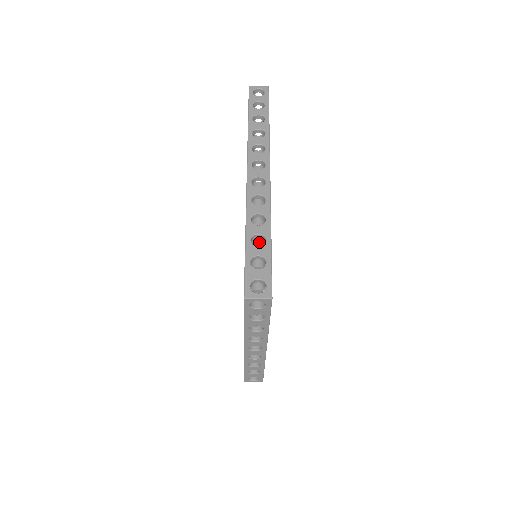
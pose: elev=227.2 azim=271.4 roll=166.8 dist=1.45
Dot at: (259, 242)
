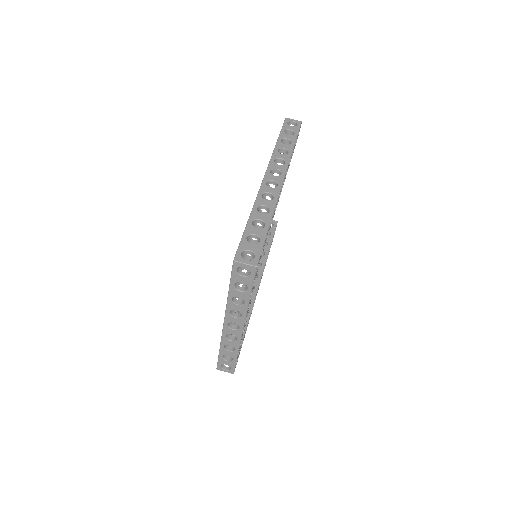
Dot at: occluded
